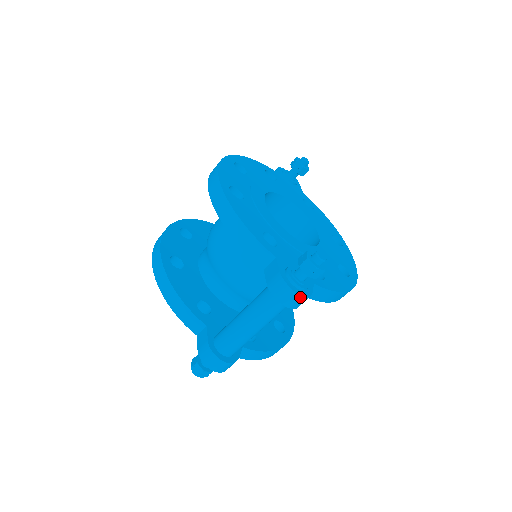
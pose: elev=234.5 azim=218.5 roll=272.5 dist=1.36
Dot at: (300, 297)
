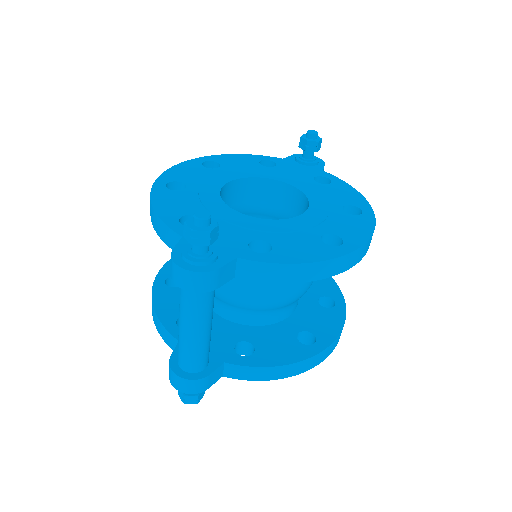
Dot at: (192, 274)
